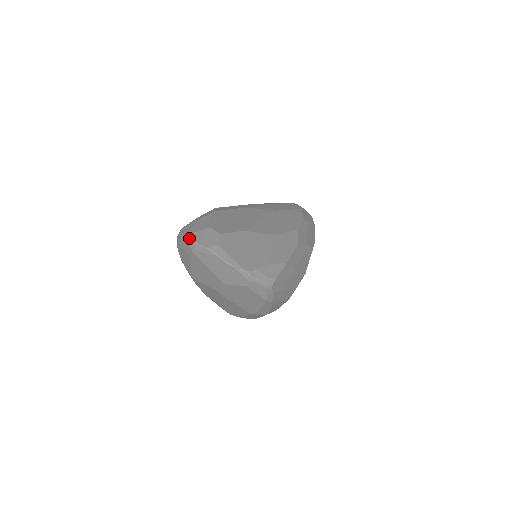
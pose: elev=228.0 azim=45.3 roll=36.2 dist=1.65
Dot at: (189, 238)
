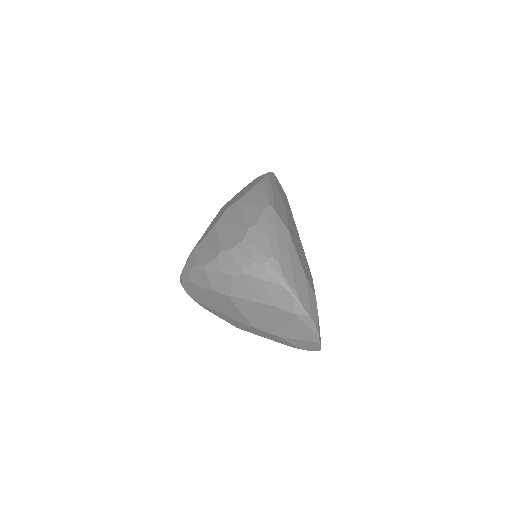
Dot at: (301, 302)
